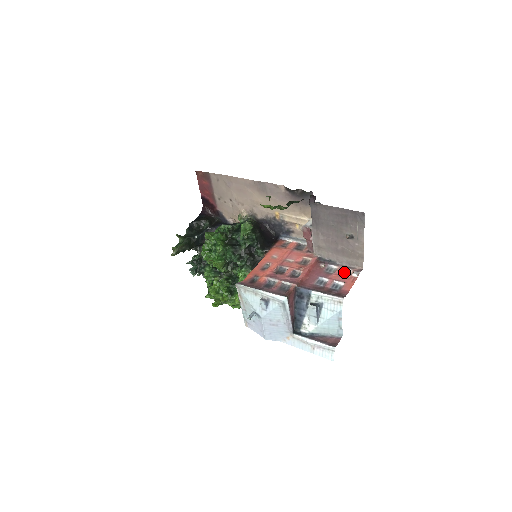
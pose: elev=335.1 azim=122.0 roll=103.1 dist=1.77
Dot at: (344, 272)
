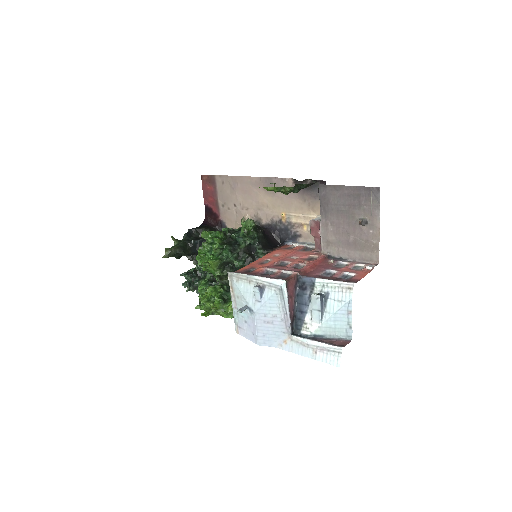
Dot at: (356, 267)
